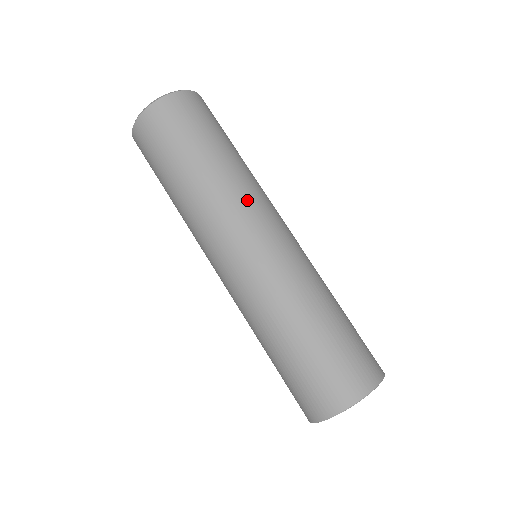
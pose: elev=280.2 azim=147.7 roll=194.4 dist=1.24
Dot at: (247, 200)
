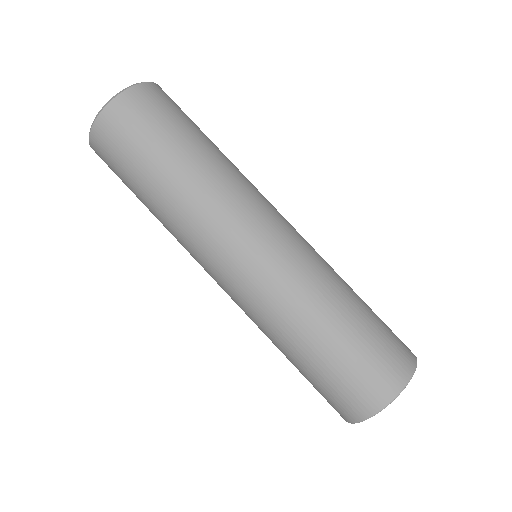
Dot at: (252, 189)
